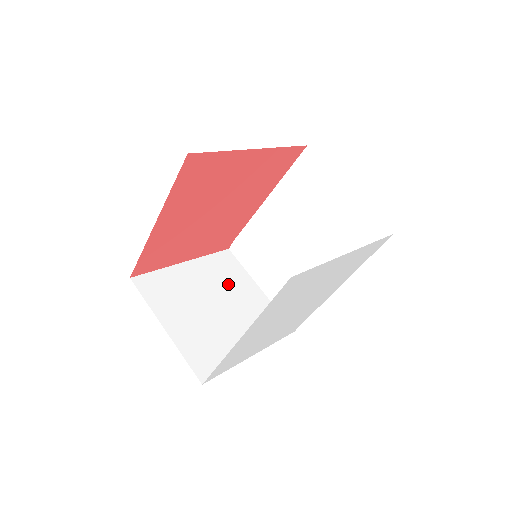
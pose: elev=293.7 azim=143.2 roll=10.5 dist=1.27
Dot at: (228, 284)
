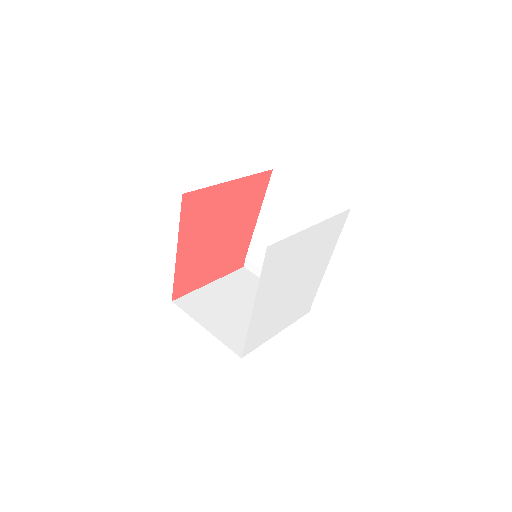
Dot at: (248, 290)
